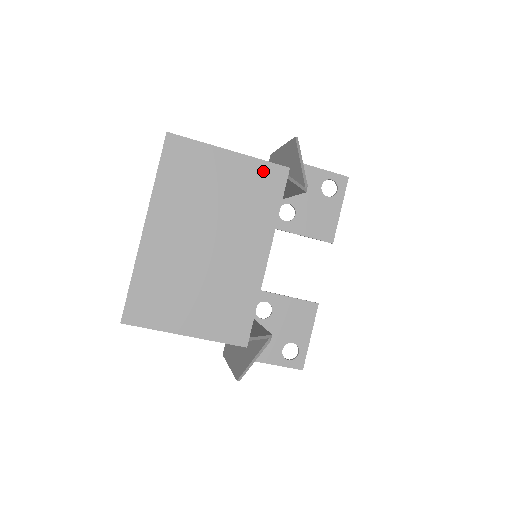
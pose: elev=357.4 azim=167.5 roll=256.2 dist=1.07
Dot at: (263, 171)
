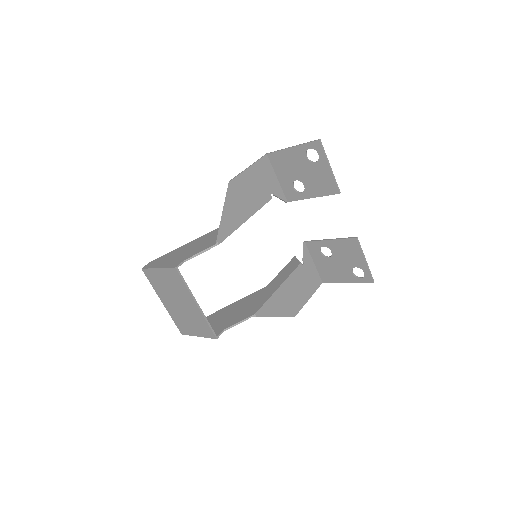
Dot at: (170, 272)
